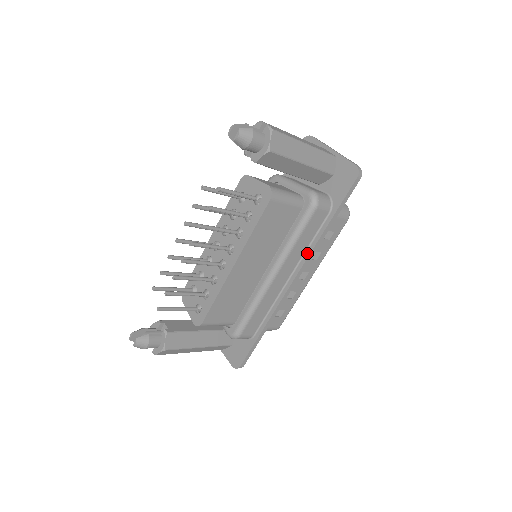
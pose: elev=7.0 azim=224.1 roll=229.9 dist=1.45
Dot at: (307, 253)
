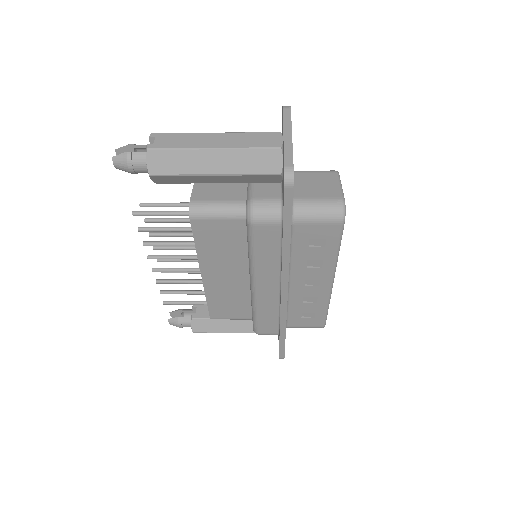
Dot at: (281, 267)
